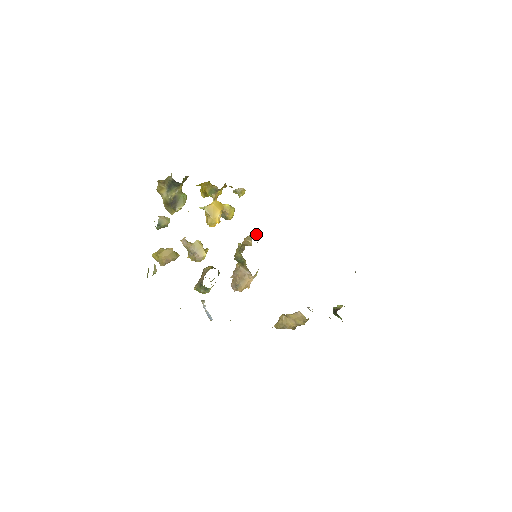
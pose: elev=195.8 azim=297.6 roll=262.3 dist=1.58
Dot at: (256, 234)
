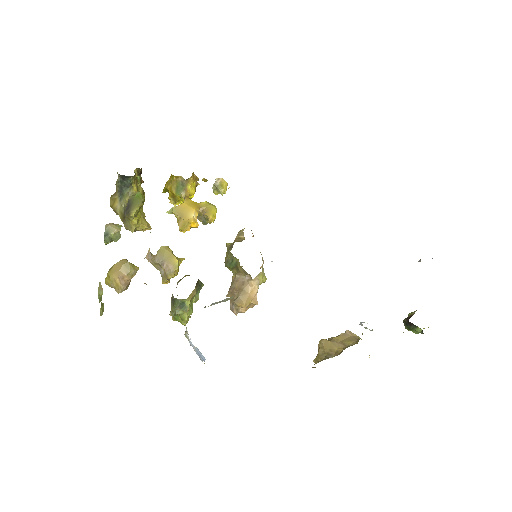
Dot at: occluded
